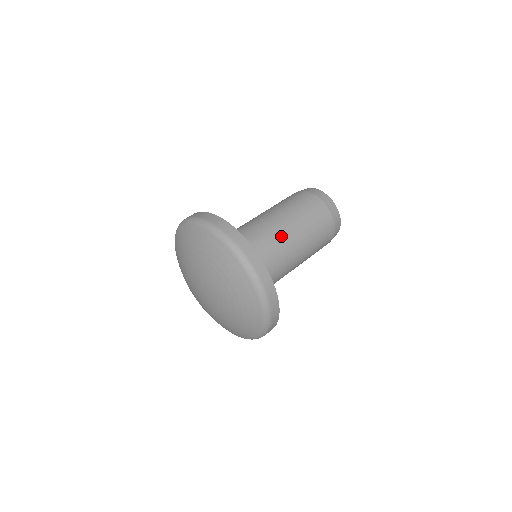
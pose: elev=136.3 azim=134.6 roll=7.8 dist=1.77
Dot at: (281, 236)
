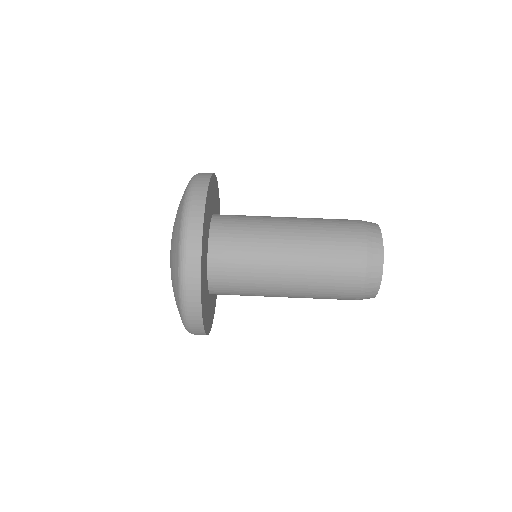
Dot at: (277, 240)
